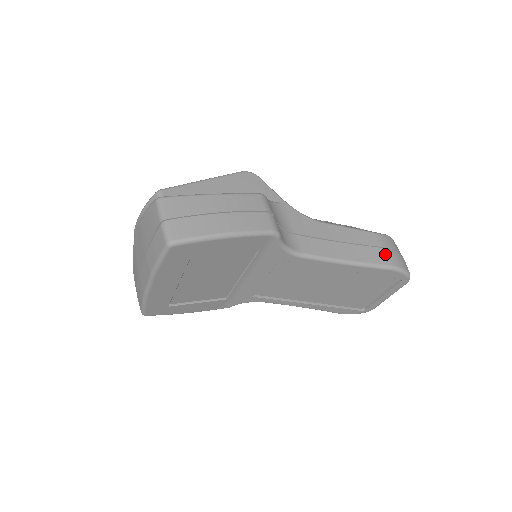
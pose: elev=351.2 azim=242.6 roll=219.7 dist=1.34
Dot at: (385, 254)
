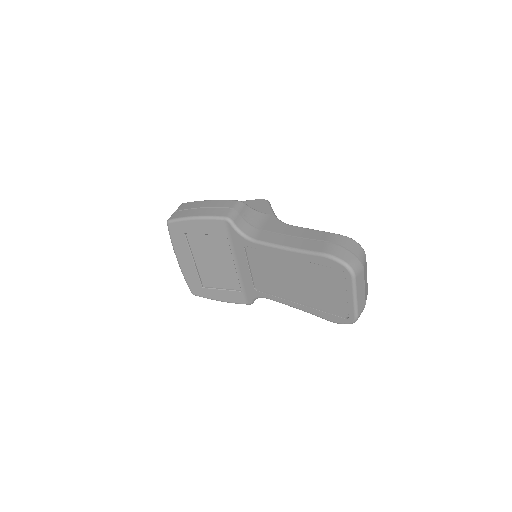
Dot at: (326, 245)
